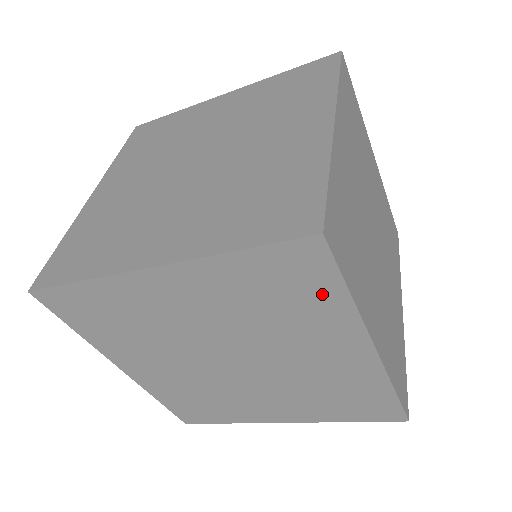
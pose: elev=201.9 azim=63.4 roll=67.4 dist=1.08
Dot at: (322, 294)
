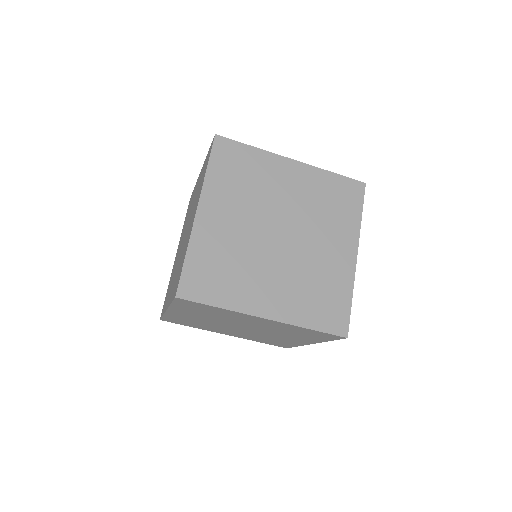
Dot at: (352, 210)
